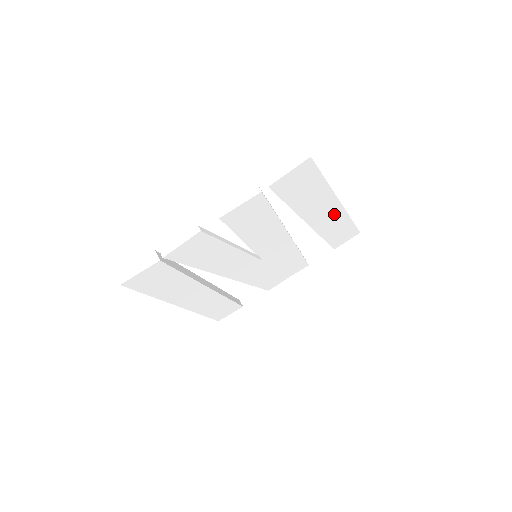
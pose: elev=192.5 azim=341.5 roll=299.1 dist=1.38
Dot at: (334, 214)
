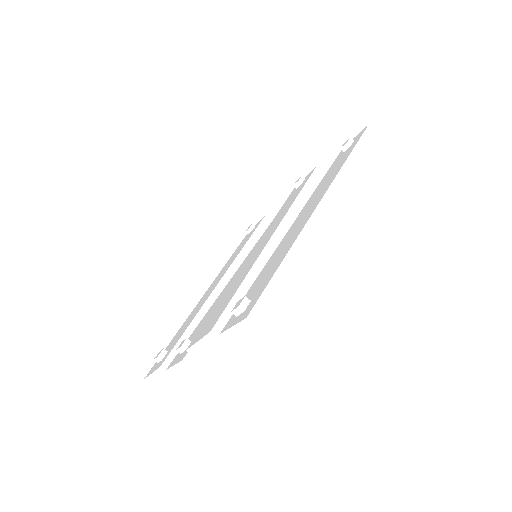
Dot at: occluded
